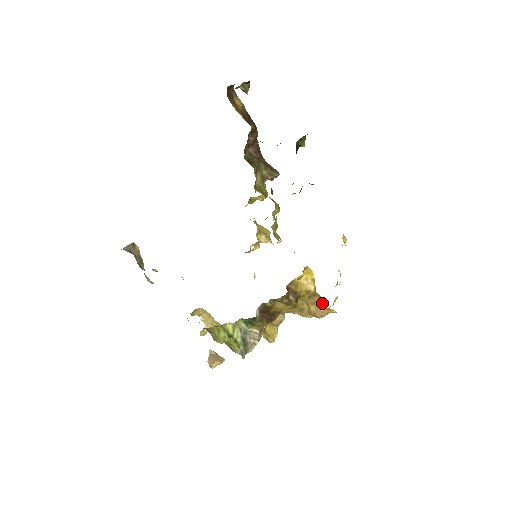
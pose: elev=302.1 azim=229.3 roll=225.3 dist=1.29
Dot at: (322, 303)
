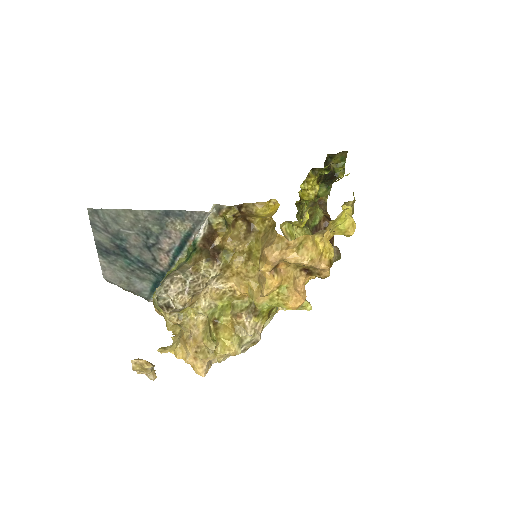
Dot at: (274, 230)
